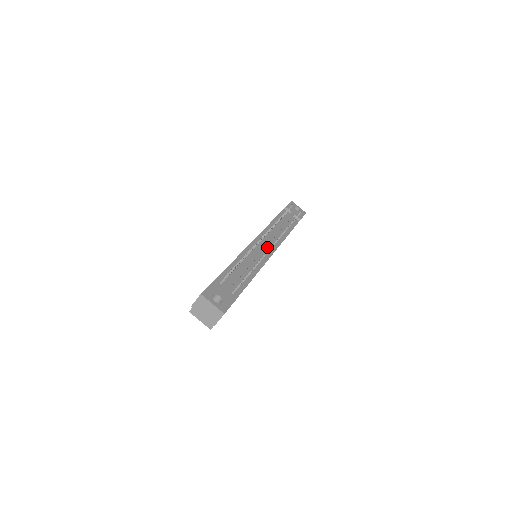
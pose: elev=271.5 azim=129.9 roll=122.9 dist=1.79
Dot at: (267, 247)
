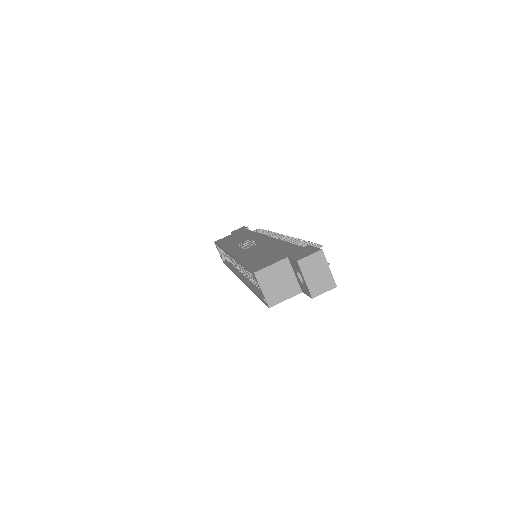
Dot at: occluded
